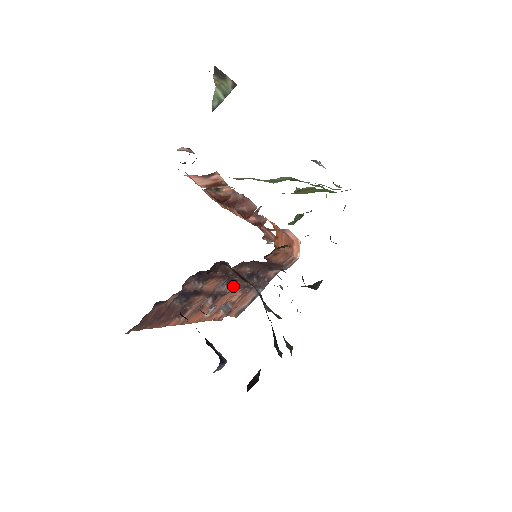
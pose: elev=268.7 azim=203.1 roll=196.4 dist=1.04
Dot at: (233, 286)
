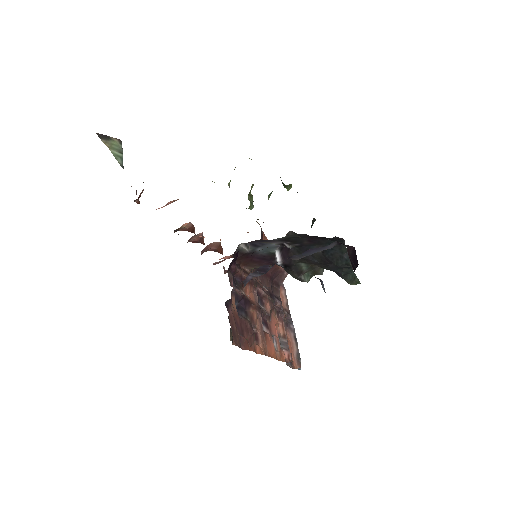
Dot at: (268, 307)
